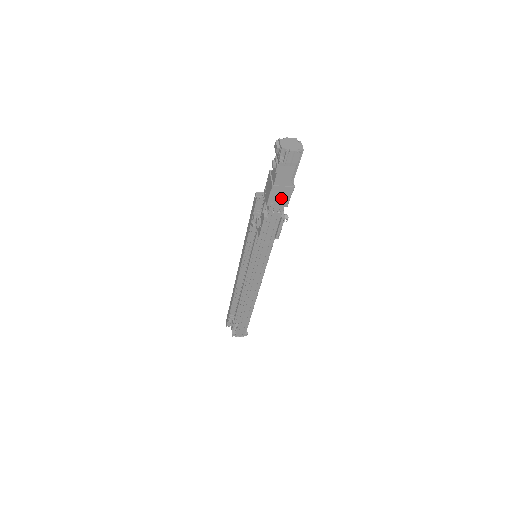
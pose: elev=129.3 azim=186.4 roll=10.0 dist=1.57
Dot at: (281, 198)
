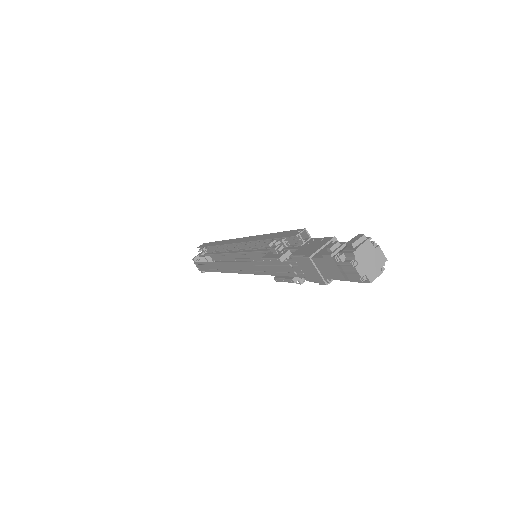
Dot at: (308, 271)
